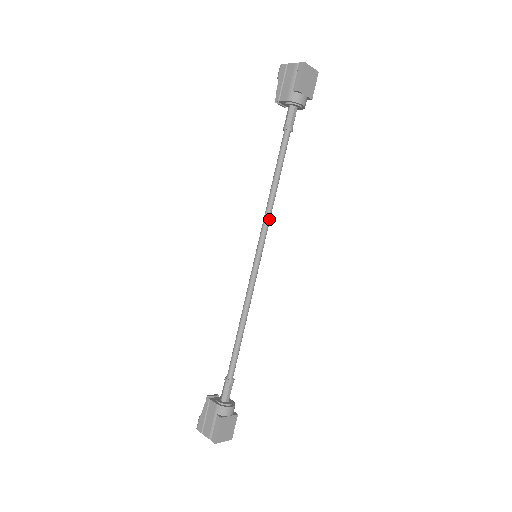
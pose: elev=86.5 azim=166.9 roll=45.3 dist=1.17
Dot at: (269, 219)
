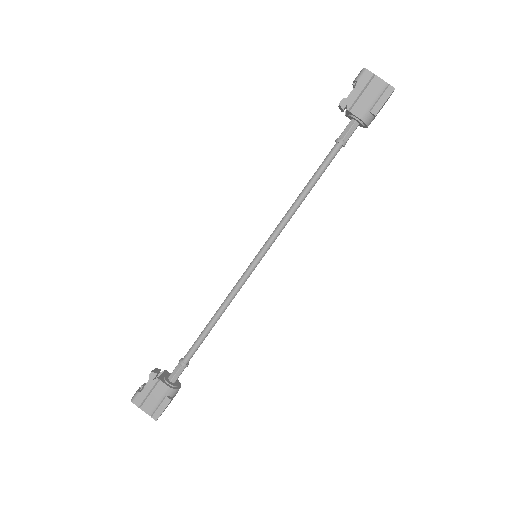
Dot at: occluded
